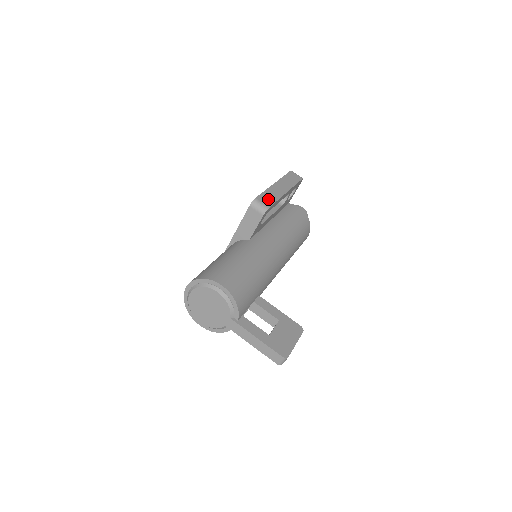
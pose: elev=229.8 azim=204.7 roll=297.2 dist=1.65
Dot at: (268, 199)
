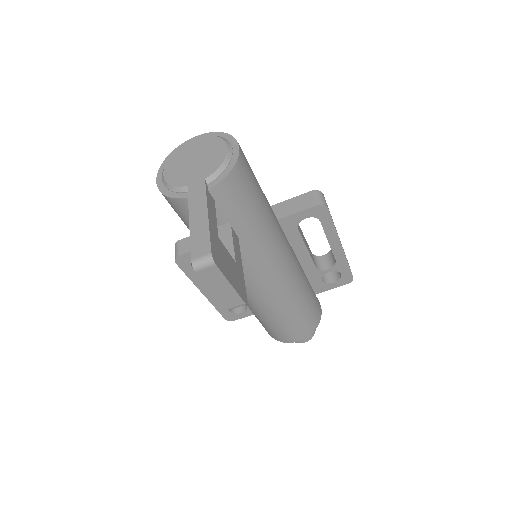
Dot at: occluded
